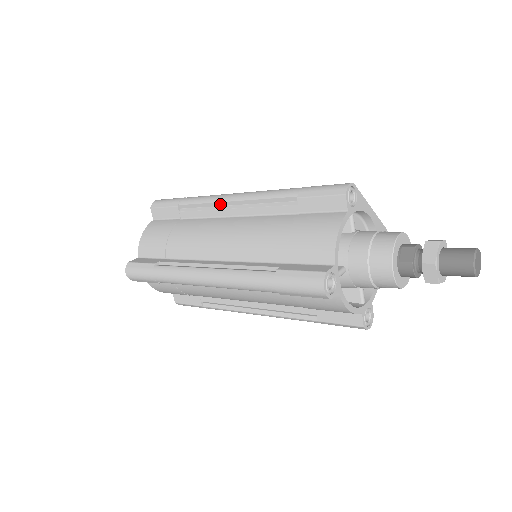
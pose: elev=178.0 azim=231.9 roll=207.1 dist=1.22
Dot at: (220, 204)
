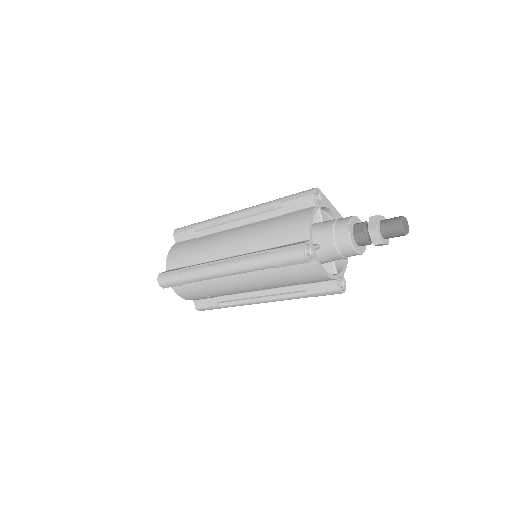
Dot at: (226, 220)
